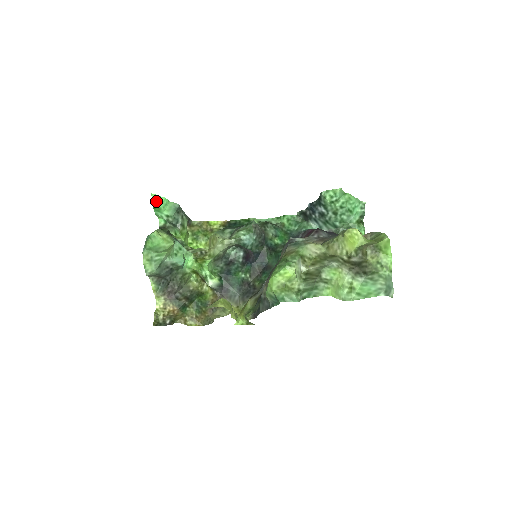
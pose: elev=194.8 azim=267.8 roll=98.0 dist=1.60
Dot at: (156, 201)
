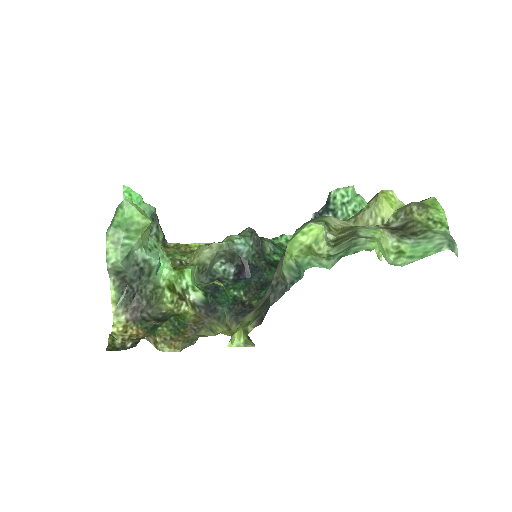
Dot at: (128, 196)
